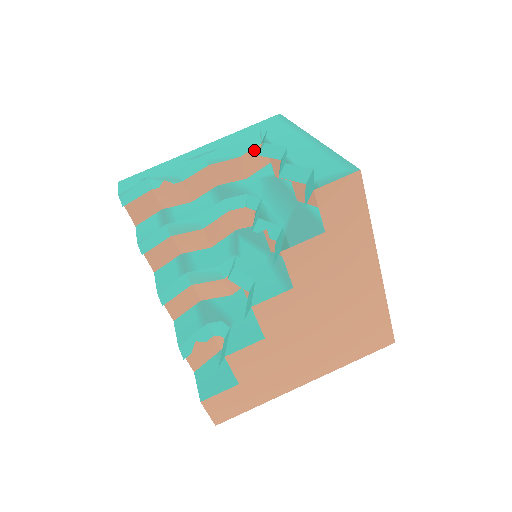
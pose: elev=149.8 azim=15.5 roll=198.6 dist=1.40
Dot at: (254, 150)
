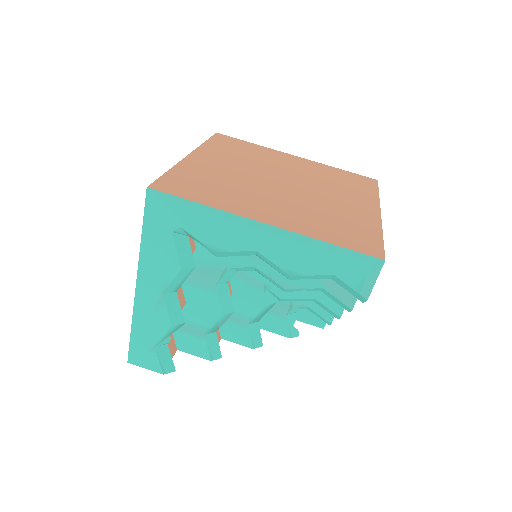
Dot at: occluded
